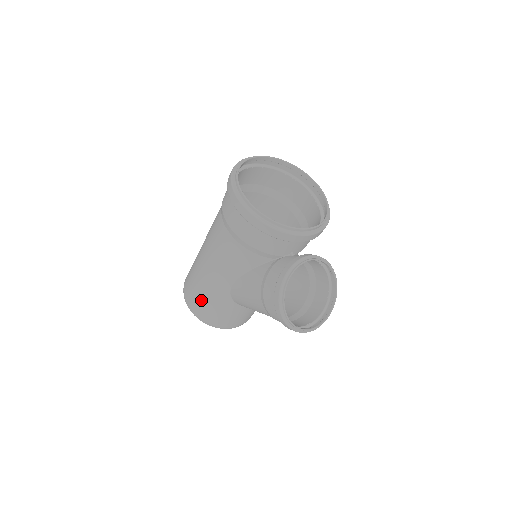
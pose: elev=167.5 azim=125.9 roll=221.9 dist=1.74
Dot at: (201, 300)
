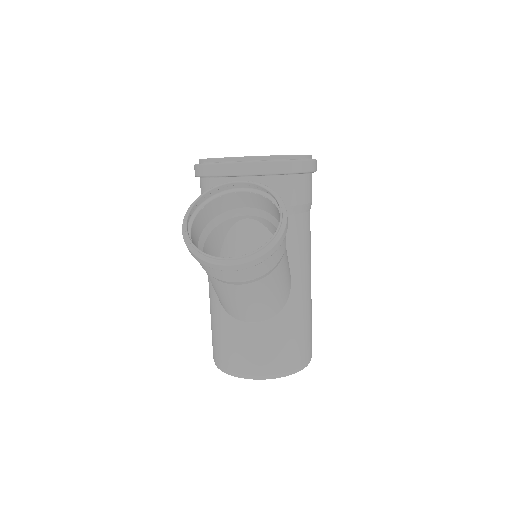
Dot at: occluded
